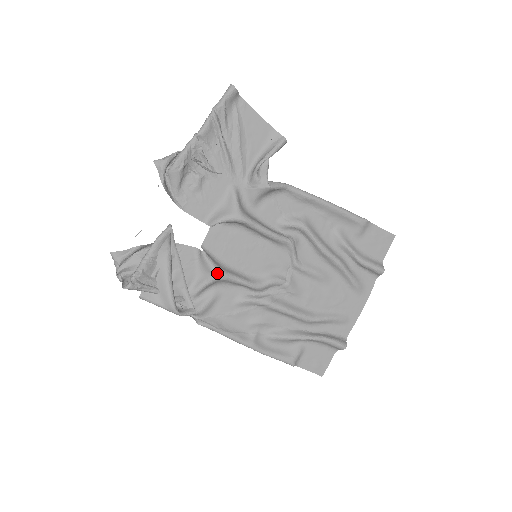
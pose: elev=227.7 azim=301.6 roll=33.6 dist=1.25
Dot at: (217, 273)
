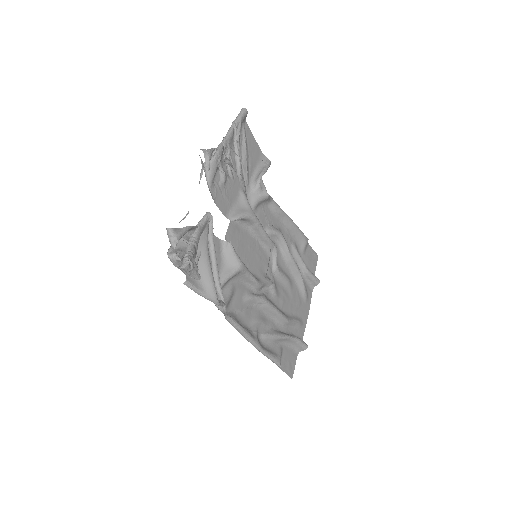
Dot at: (241, 264)
